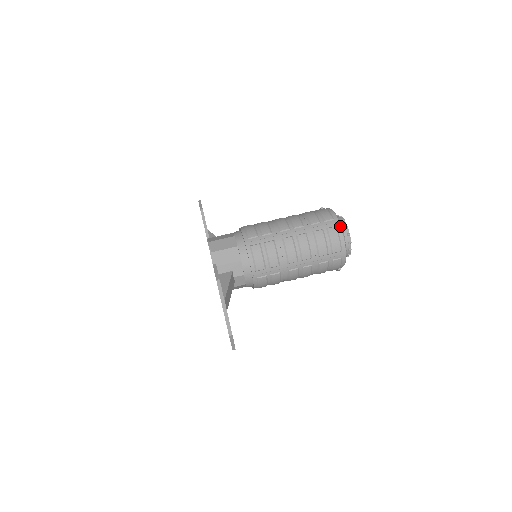
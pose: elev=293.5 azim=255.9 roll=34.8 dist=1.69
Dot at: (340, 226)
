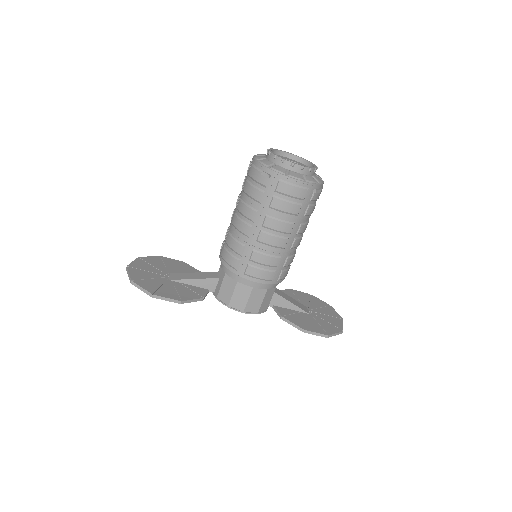
Dot at: (317, 185)
